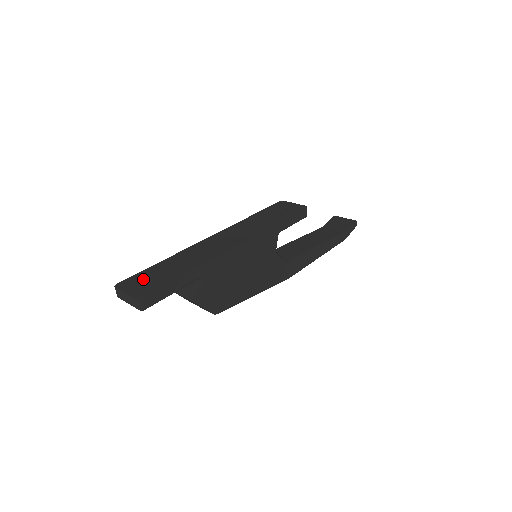
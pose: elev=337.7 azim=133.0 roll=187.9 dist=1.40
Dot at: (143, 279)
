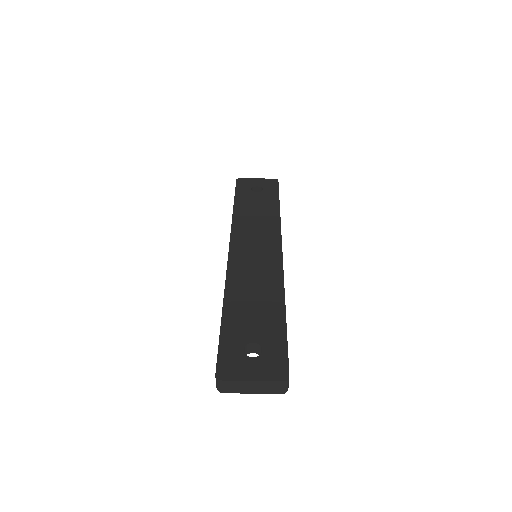
Dot at: (243, 348)
